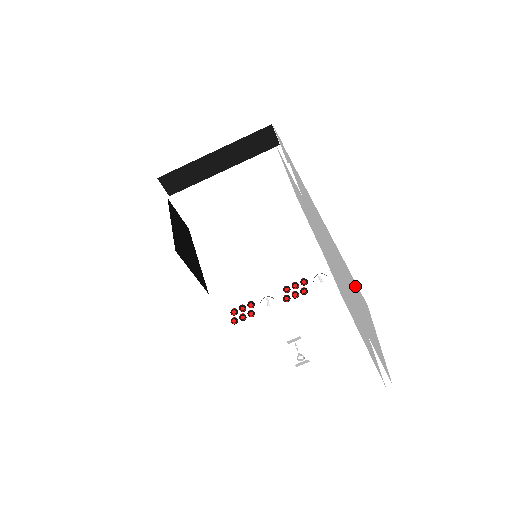
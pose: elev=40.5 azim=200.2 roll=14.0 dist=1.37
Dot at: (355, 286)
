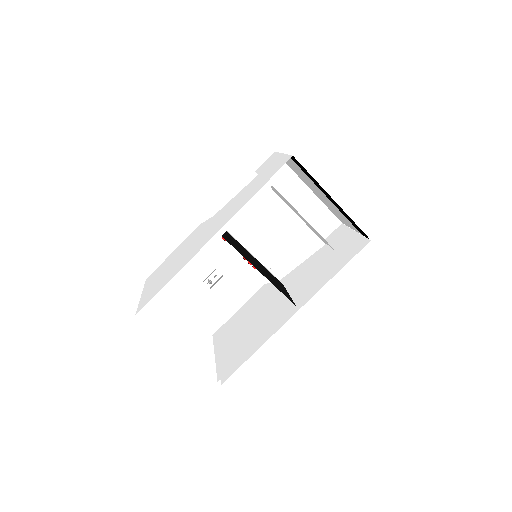
Dot at: (236, 364)
